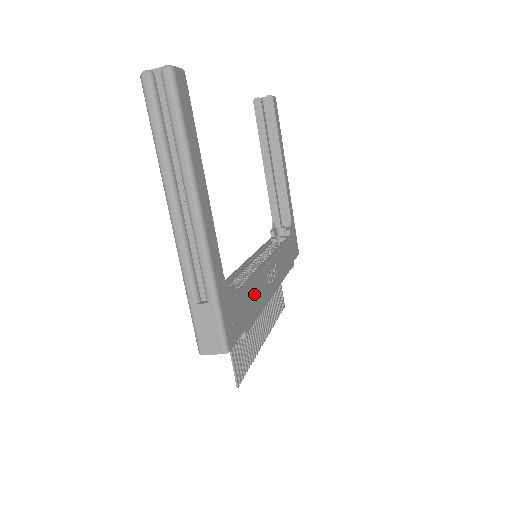
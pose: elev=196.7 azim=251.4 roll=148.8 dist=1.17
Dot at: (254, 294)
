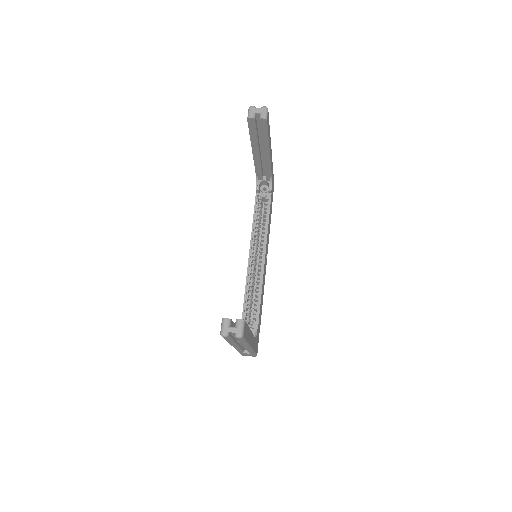
Dot at: (261, 301)
